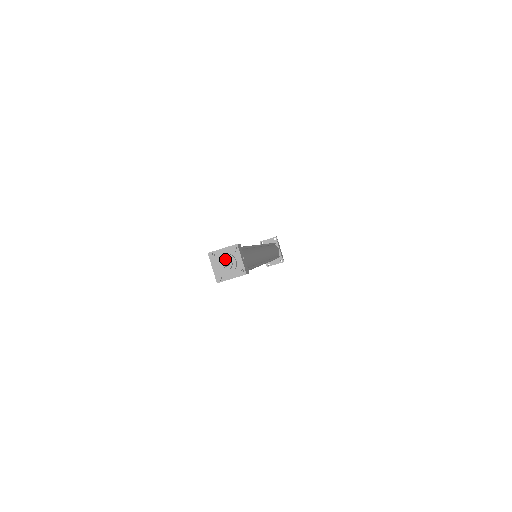
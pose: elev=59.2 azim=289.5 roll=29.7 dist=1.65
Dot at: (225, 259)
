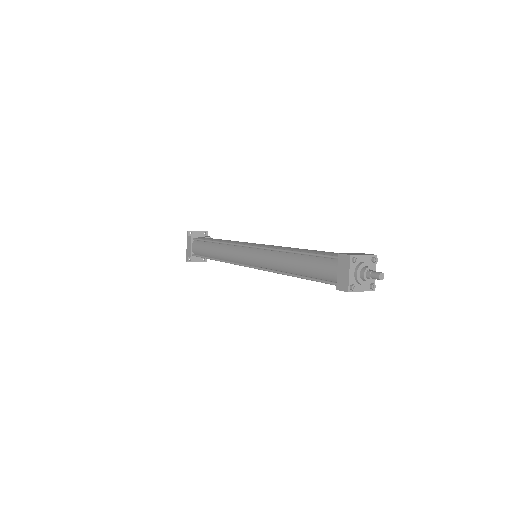
Dot at: (371, 269)
